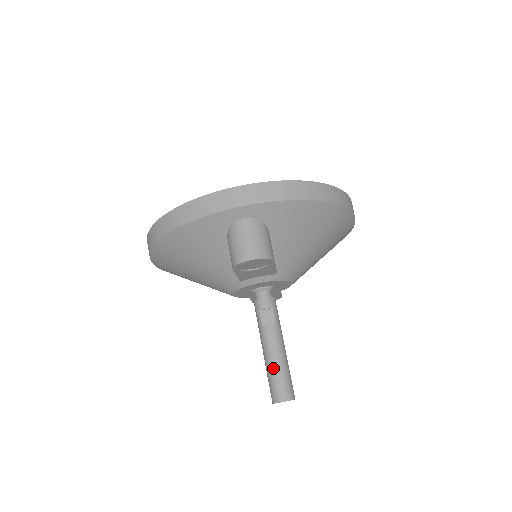
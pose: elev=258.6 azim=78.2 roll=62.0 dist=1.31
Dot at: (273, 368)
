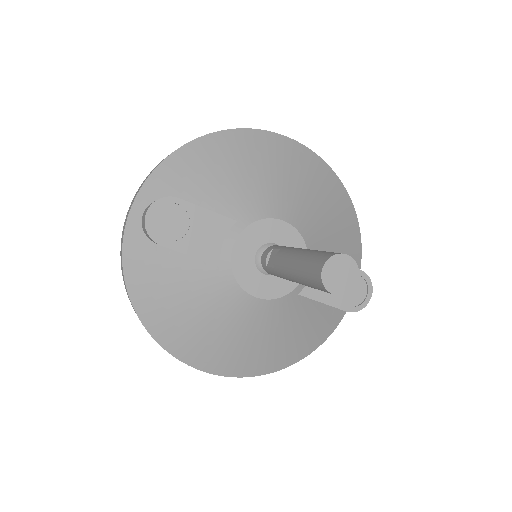
Dot at: (297, 269)
